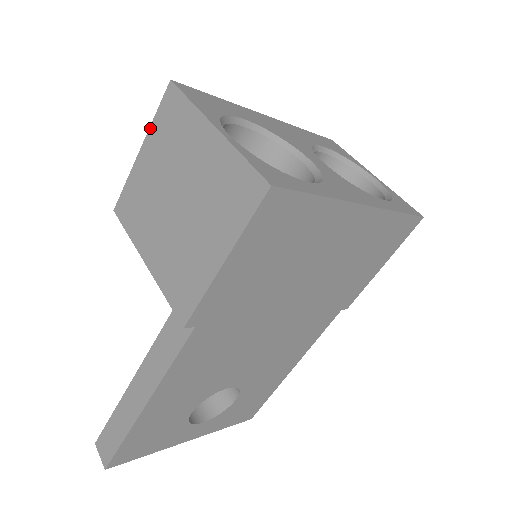
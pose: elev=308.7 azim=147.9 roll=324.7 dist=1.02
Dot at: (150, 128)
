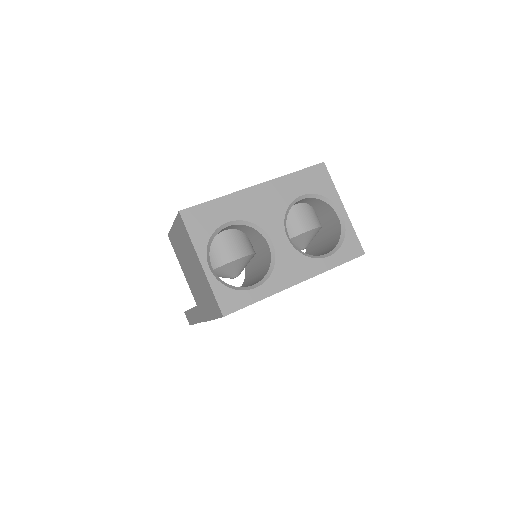
Dot at: (175, 221)
